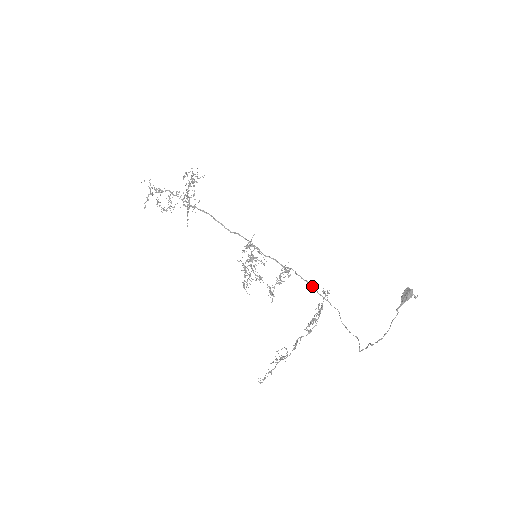
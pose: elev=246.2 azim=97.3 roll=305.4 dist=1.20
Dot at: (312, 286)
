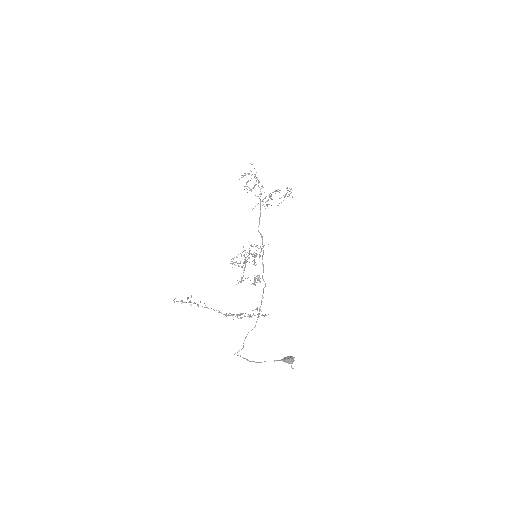
Dot at: occluded
